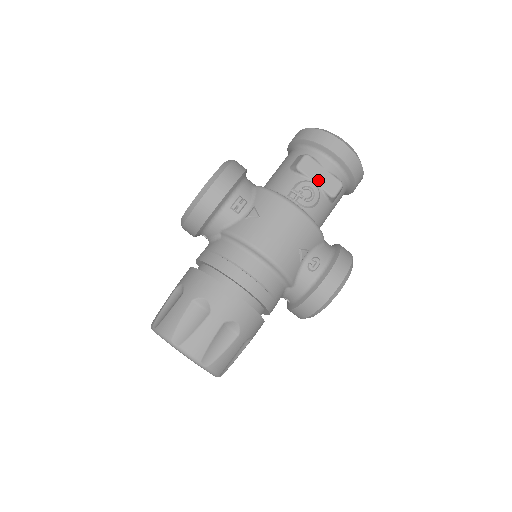
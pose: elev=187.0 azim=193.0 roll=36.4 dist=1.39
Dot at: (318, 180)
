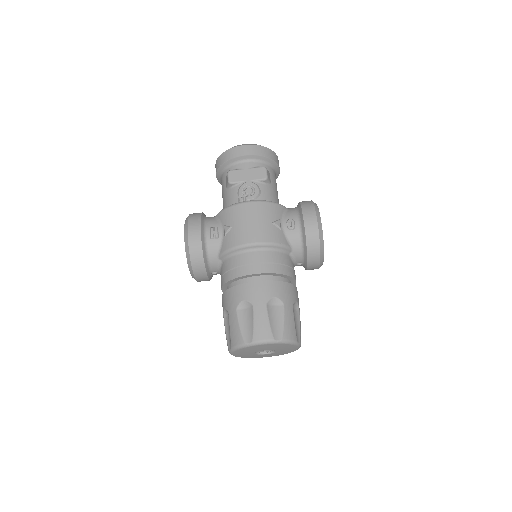
Dot at: (248, 178)
